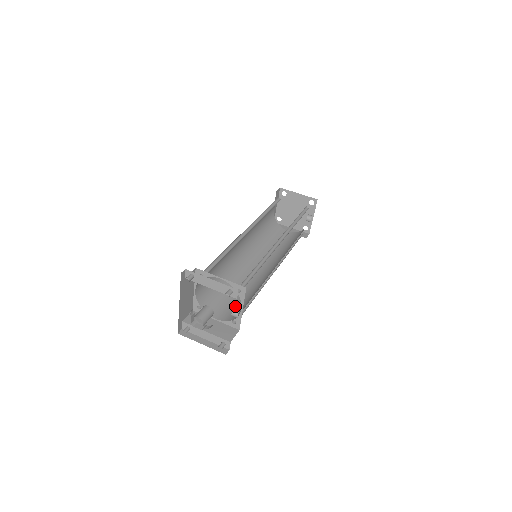
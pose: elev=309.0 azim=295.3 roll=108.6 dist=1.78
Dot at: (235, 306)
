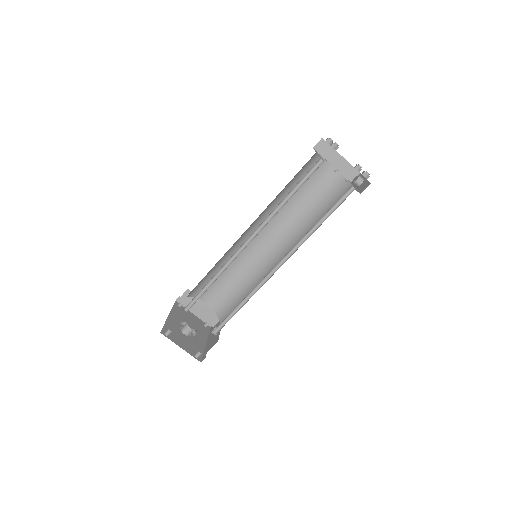
Dot at: (225, 293)
